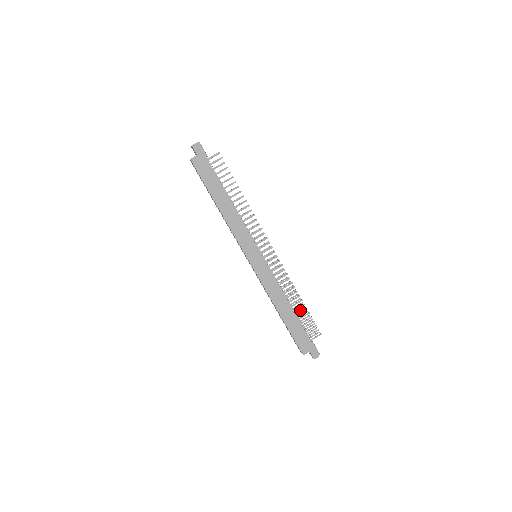
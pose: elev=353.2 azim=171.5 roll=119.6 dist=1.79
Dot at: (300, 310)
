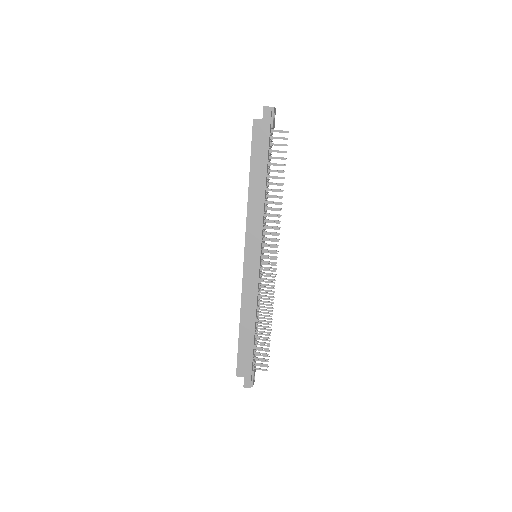
Dot at: (264, 334)
